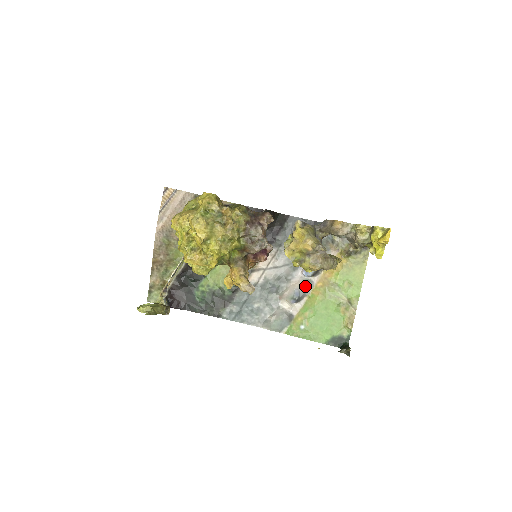
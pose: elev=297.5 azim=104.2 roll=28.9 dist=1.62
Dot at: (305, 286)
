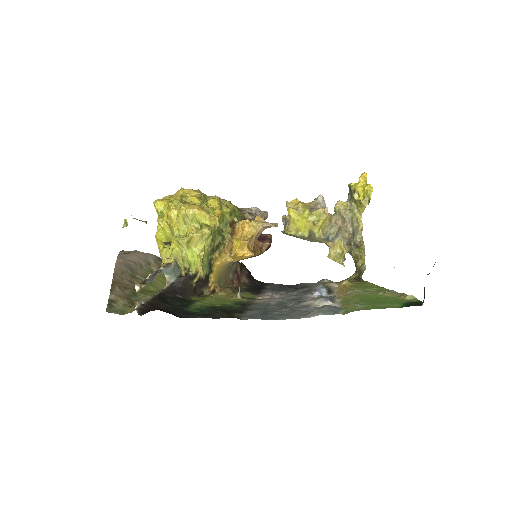
Dot at: occluded
